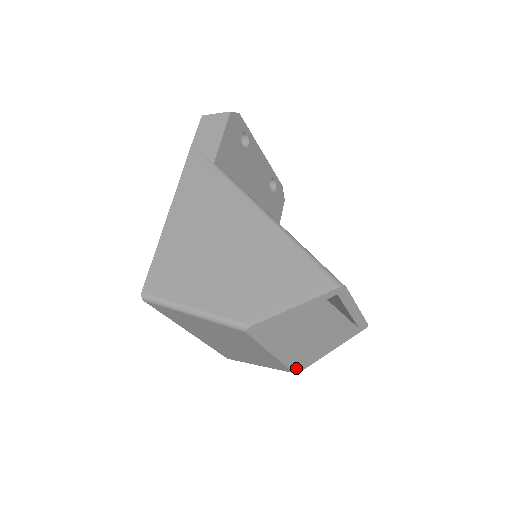
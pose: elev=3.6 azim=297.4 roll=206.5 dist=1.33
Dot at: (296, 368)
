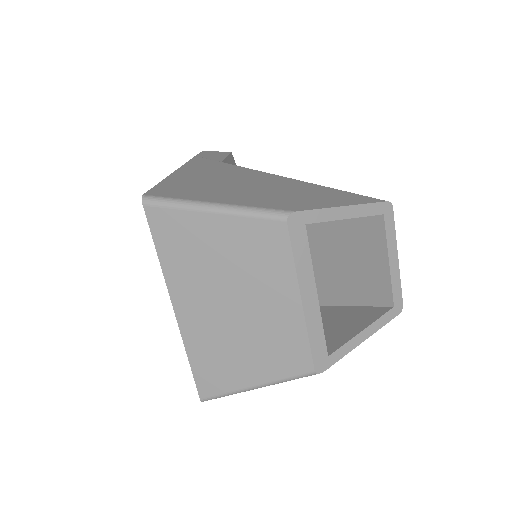
Dot at: (319, 359)
